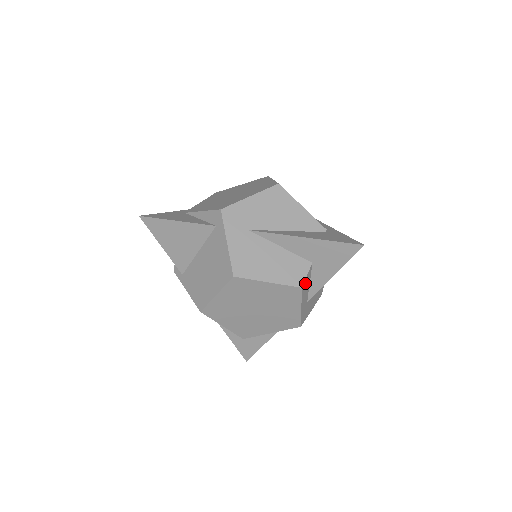
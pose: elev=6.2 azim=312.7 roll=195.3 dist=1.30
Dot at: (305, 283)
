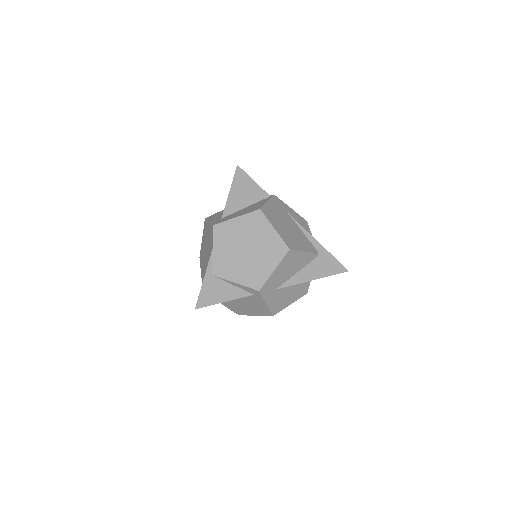
Dot at: occluded
